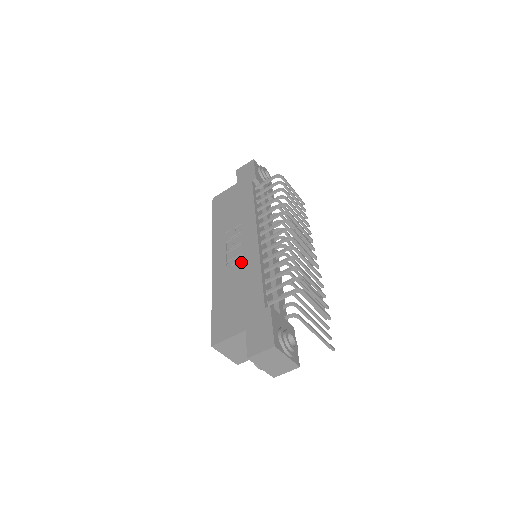
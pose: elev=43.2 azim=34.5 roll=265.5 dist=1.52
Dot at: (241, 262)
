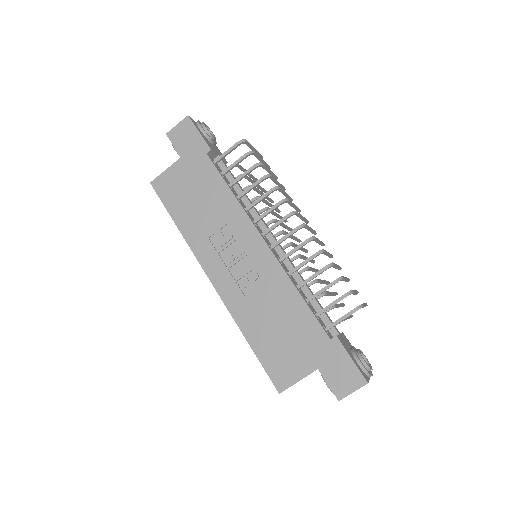
Dot at: (260, 281)
